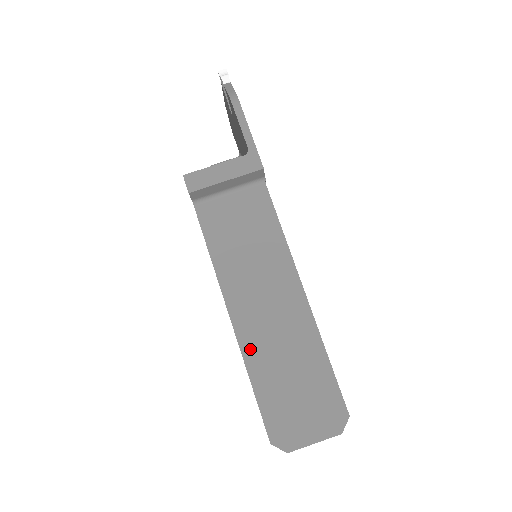
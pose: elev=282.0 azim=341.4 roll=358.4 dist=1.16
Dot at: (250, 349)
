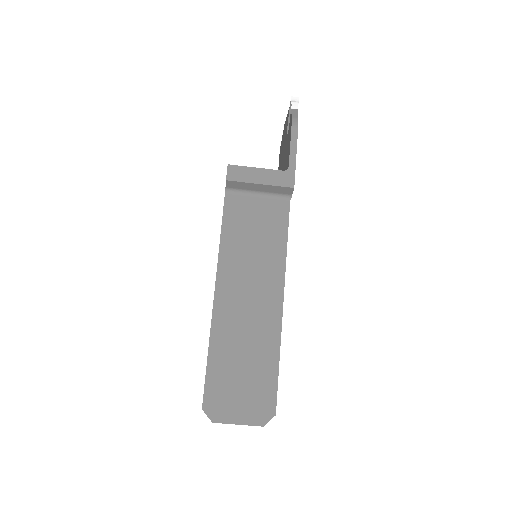
Dot at: (219, 326)
